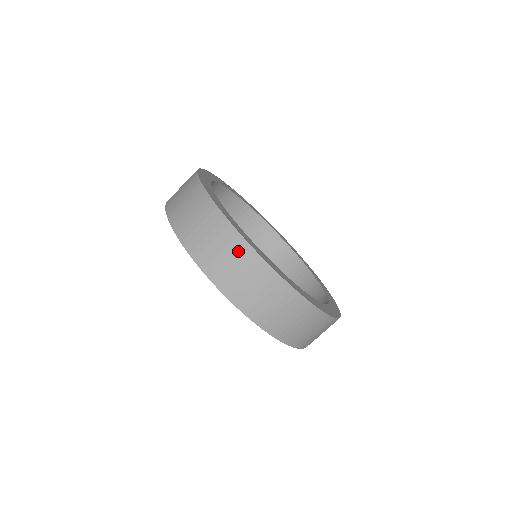
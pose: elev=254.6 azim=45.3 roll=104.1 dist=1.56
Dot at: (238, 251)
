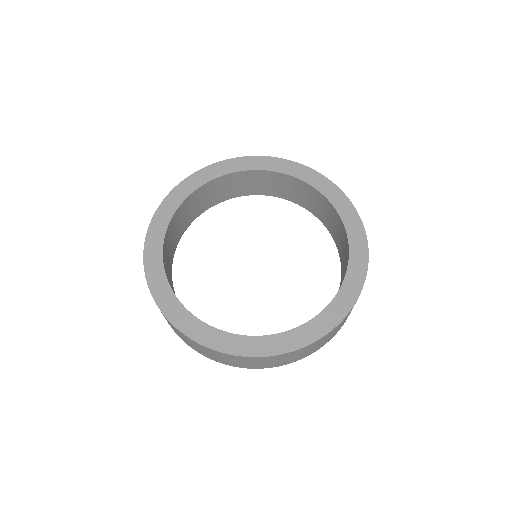
Dot at: (286, 356)
